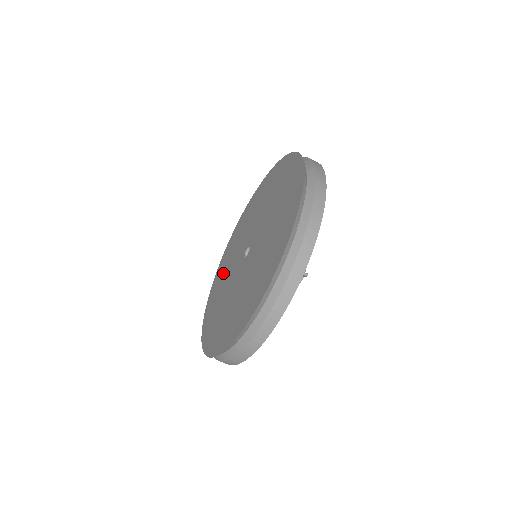
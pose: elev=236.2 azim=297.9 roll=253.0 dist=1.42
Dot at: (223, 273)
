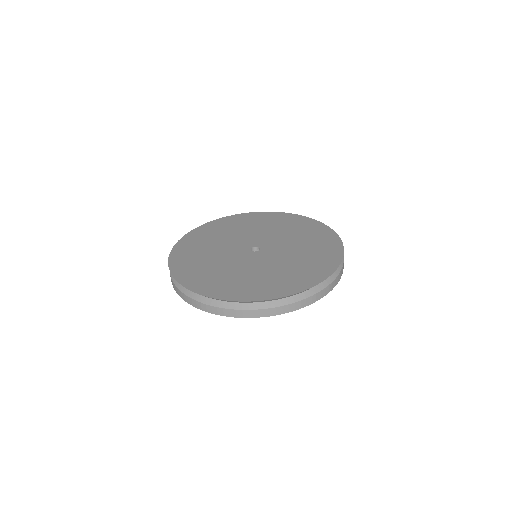
Dot at: (199, 256)
